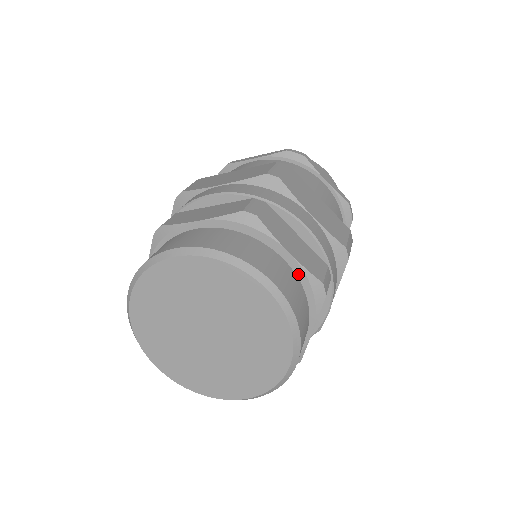
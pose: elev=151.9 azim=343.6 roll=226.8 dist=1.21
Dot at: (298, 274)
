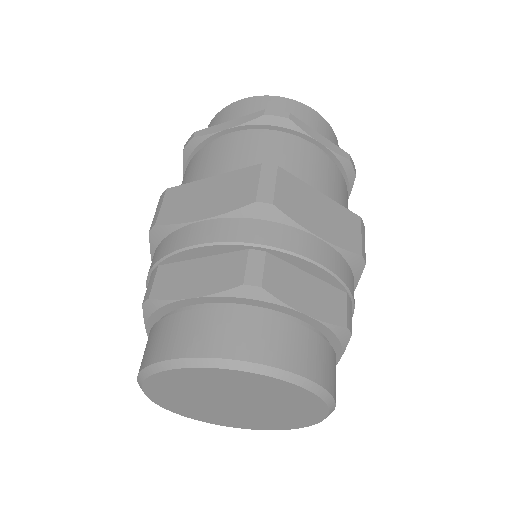
Dot at: occluded
